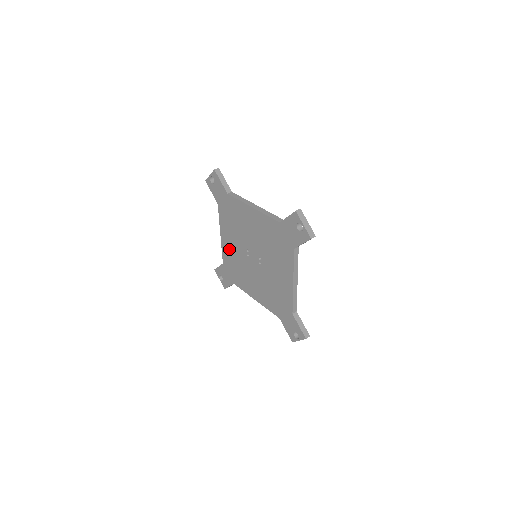
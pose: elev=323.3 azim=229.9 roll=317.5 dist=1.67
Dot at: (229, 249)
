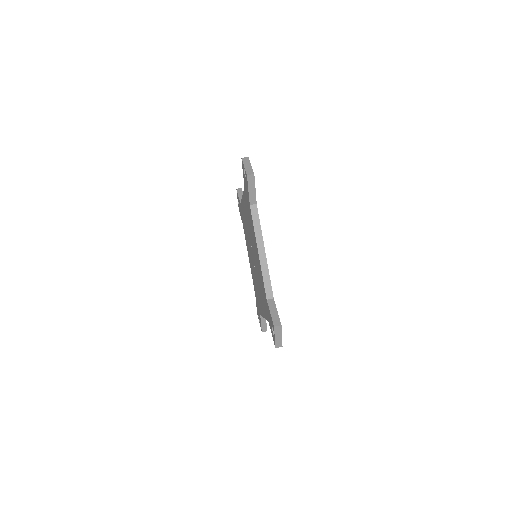
Dot at: (244, 213)
